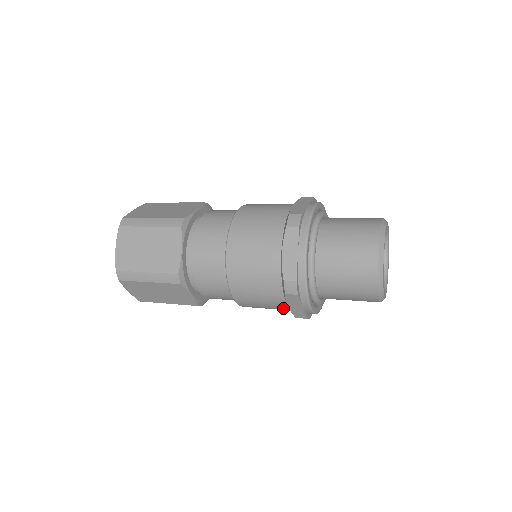
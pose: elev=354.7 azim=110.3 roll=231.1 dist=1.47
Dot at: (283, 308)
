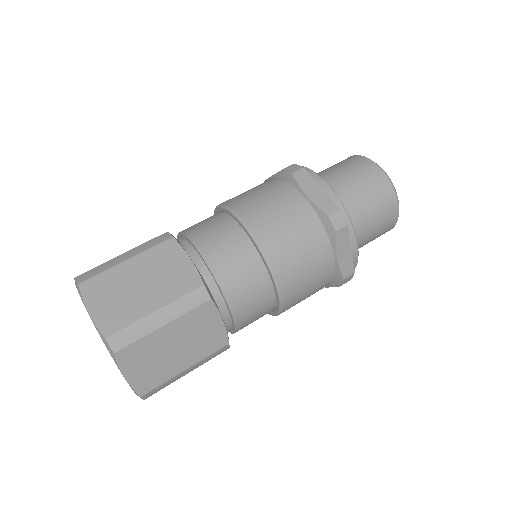
Dot at: occluded
